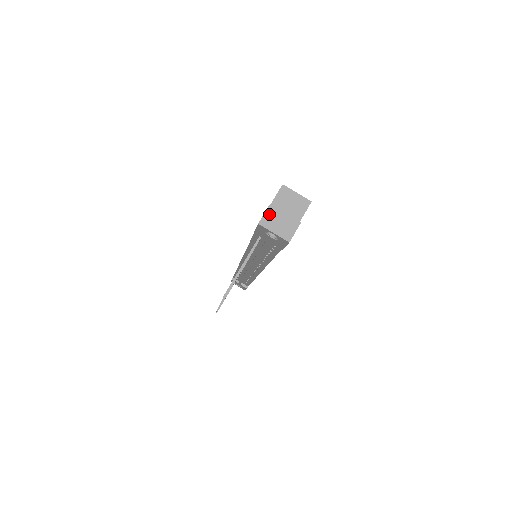
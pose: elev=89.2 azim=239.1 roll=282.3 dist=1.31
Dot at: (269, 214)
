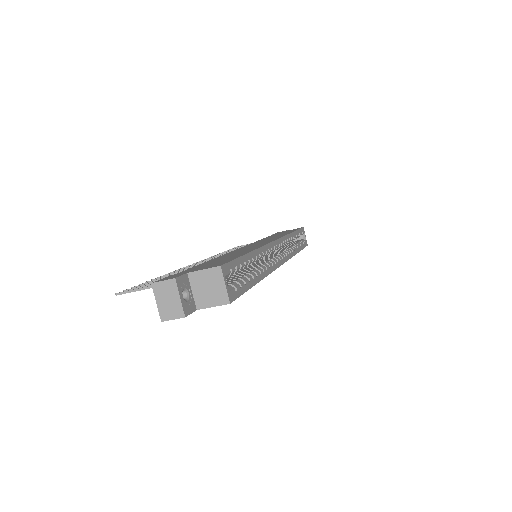
Dot at: (166, 285)
